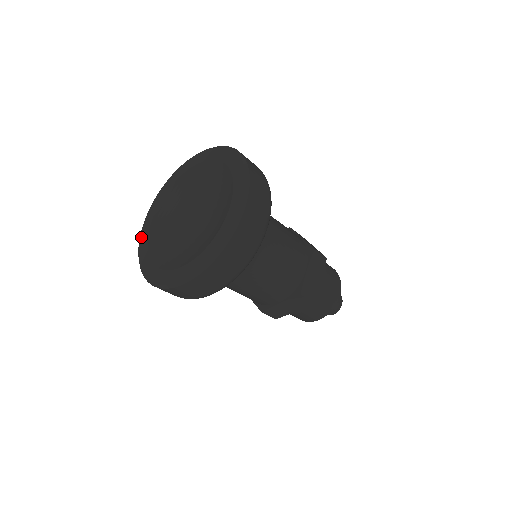
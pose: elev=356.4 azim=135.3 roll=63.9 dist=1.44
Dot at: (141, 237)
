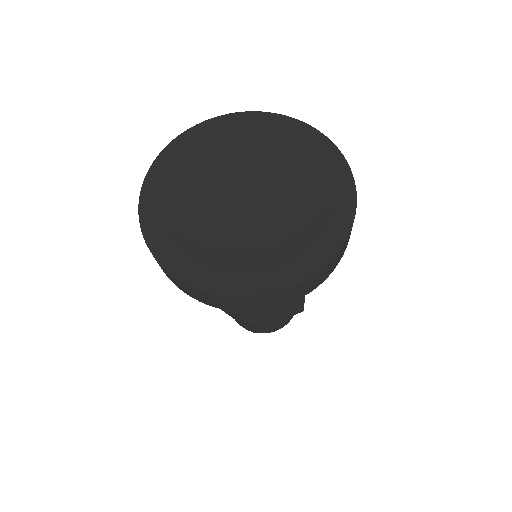
Dot at: (146, 219)
